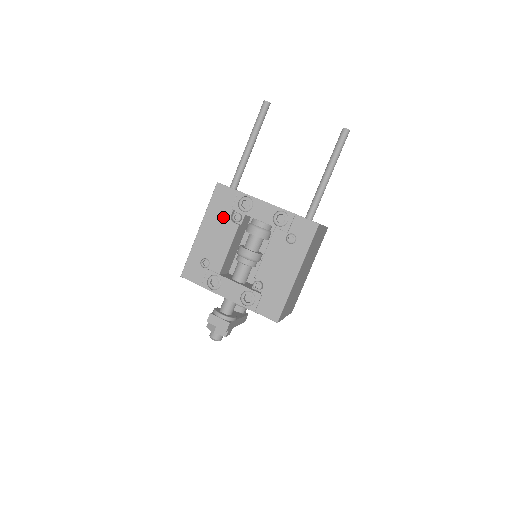
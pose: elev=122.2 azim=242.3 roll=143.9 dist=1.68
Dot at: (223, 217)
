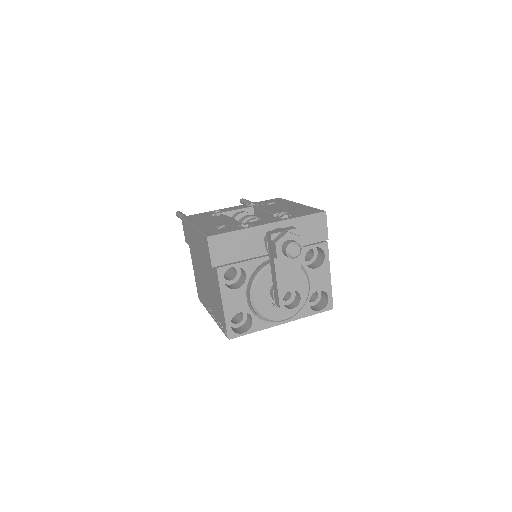
Dot at: (207, 218)
